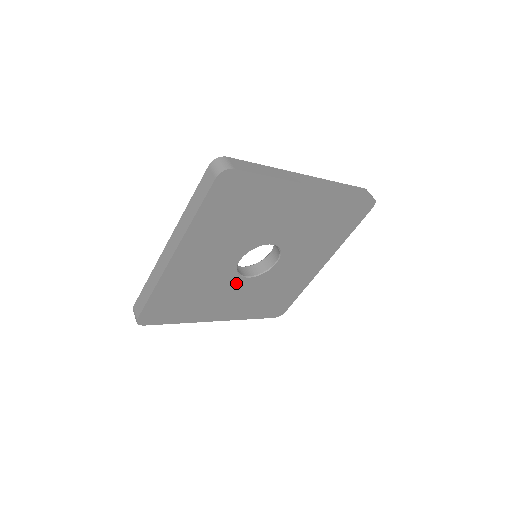
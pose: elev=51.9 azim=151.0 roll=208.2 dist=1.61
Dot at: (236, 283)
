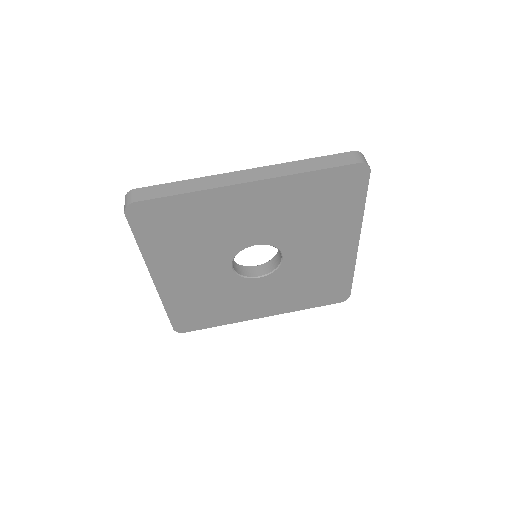
Dot at: (250, 284)
